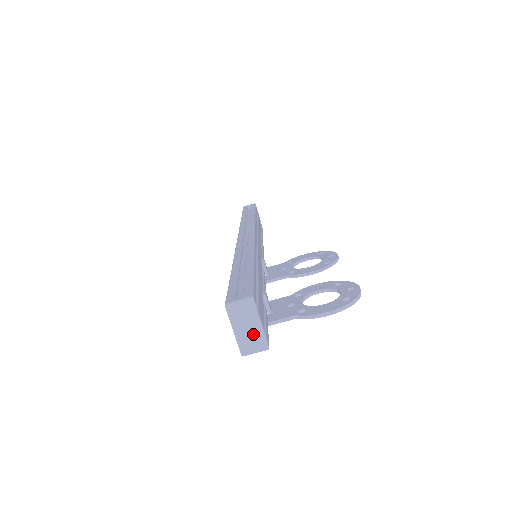
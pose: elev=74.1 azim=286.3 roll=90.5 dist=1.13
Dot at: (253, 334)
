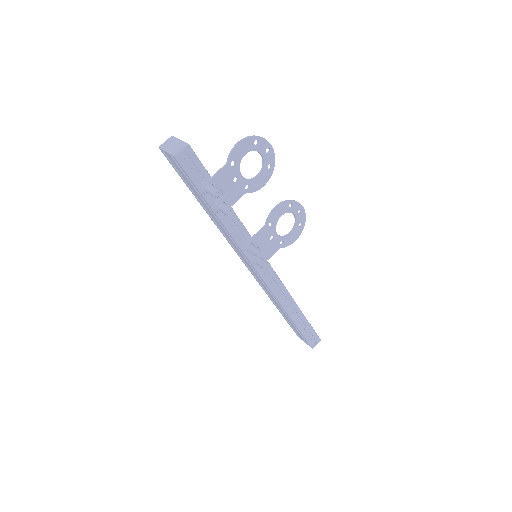
Dot at: (177, 145)
